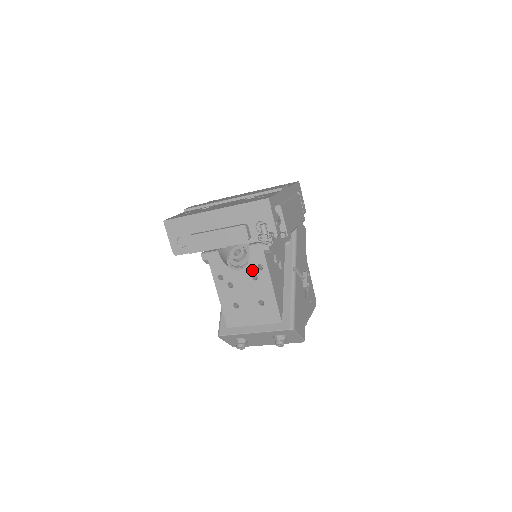
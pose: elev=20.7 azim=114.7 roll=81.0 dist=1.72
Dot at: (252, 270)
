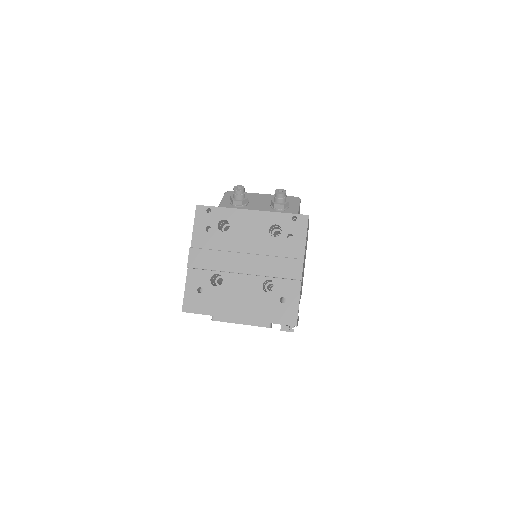
Dot at: occluded
